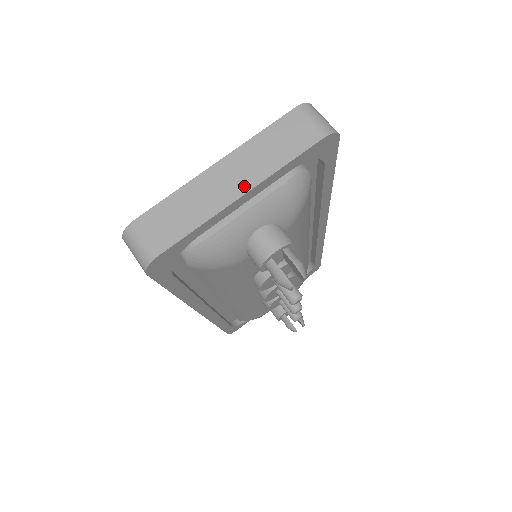
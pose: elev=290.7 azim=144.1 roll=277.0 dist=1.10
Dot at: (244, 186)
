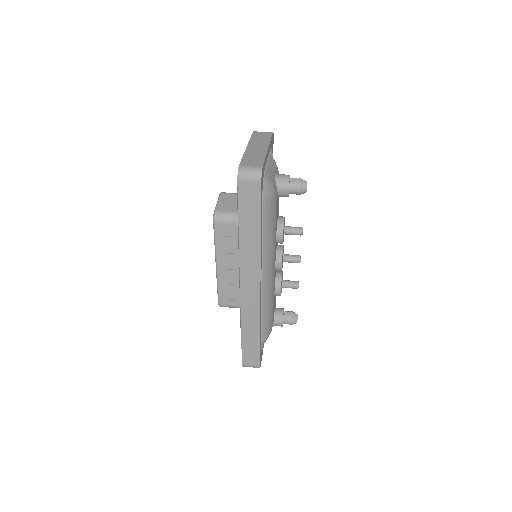
Dot at: (265, 147)
